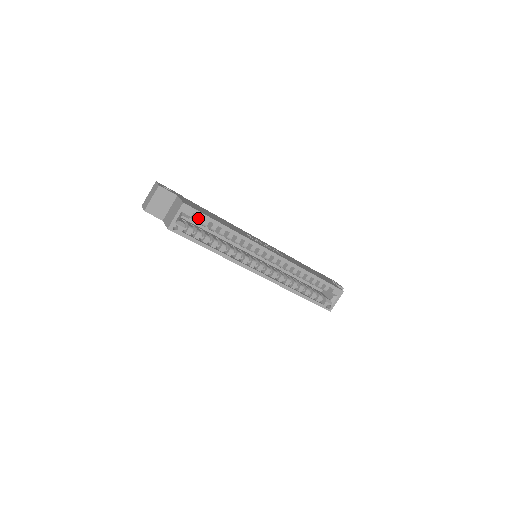
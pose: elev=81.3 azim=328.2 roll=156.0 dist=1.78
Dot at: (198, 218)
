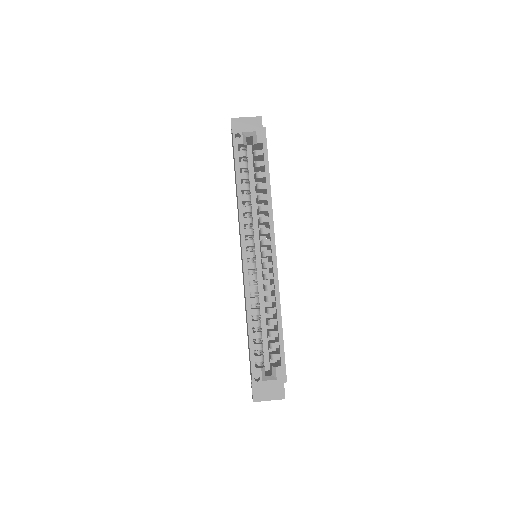
Dot at: (260, 153)
